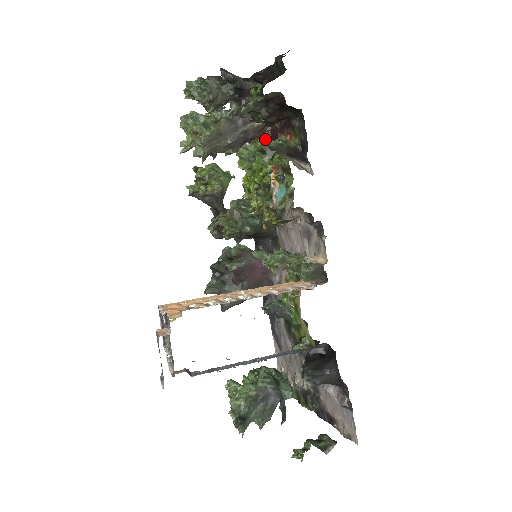
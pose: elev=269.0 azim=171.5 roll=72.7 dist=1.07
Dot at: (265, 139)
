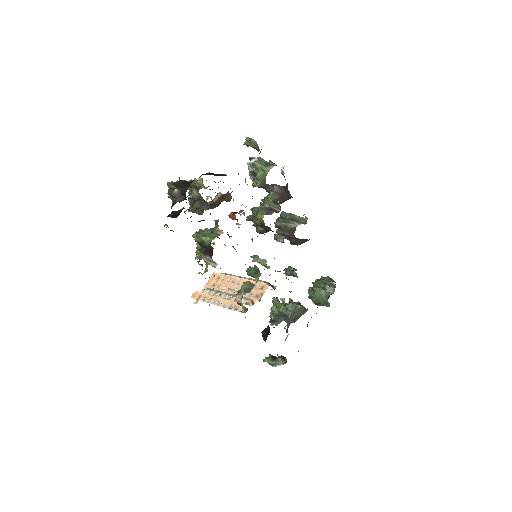
Dot at: (197, 236)
